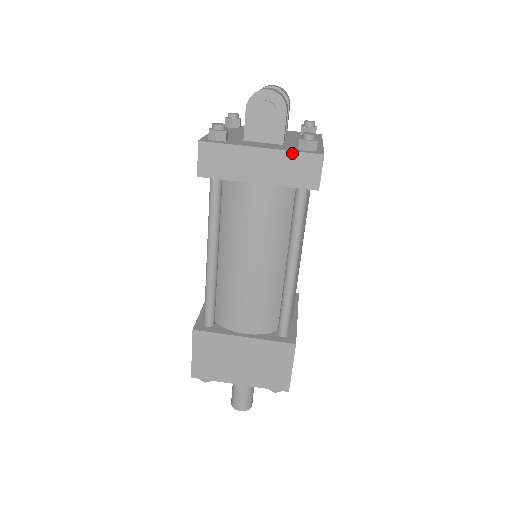
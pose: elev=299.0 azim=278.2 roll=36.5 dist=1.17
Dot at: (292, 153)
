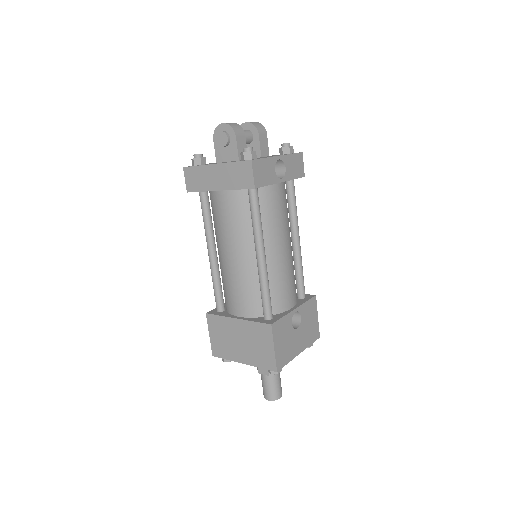
Dot at: (233, 163)
